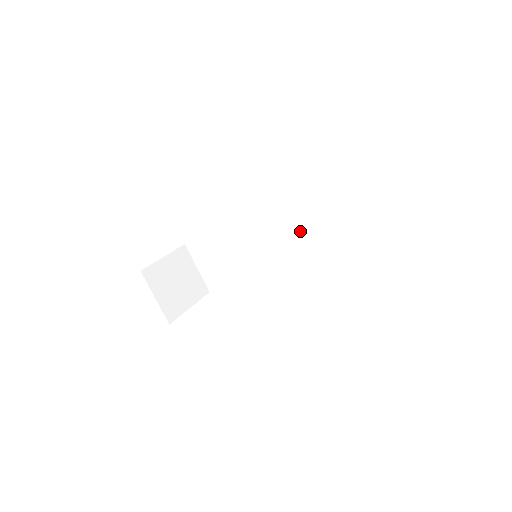
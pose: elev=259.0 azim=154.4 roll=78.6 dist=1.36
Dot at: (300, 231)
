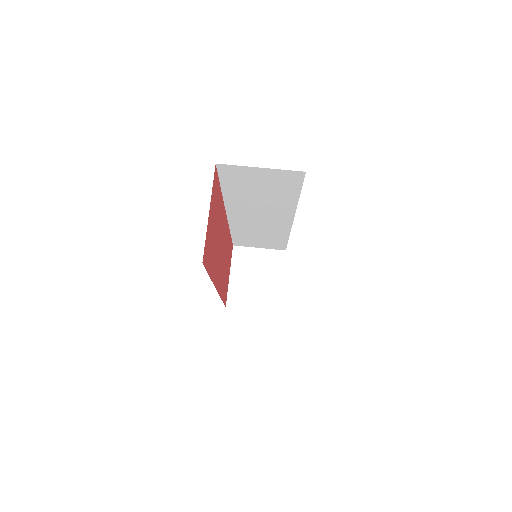
Dot at: (258, 207)
